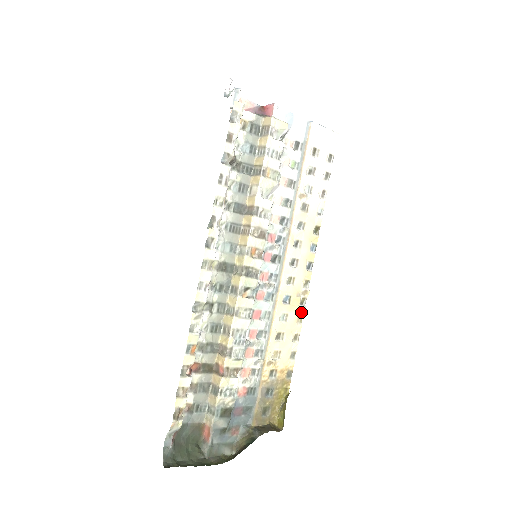
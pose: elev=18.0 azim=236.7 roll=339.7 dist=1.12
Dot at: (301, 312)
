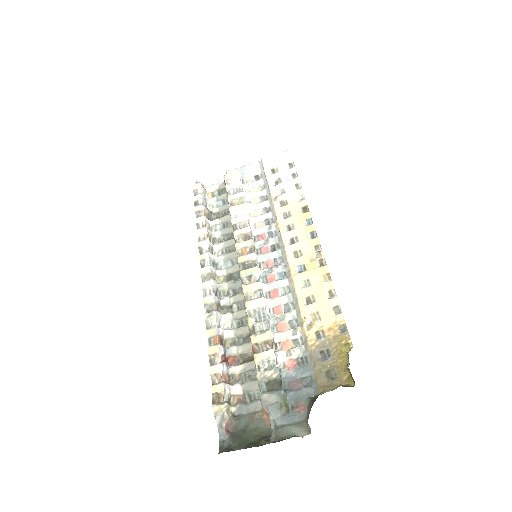
Dot at: (324, 271)
